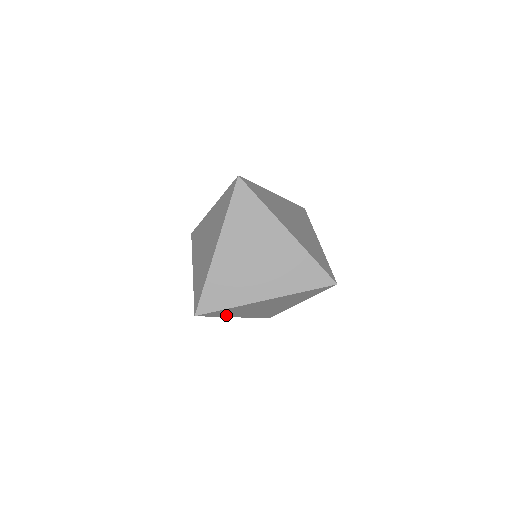
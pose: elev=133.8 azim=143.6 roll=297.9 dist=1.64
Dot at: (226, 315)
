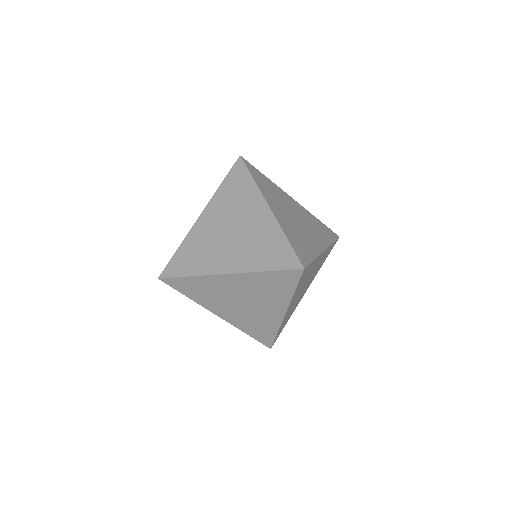
Dot at: (199, 300)
